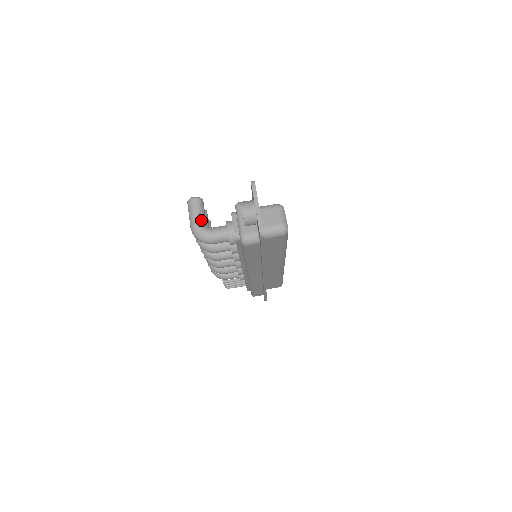
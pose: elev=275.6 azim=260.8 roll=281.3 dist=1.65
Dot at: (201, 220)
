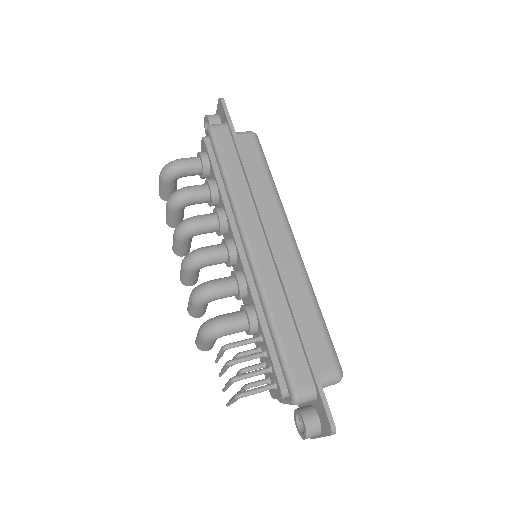
Dot at: occluded
